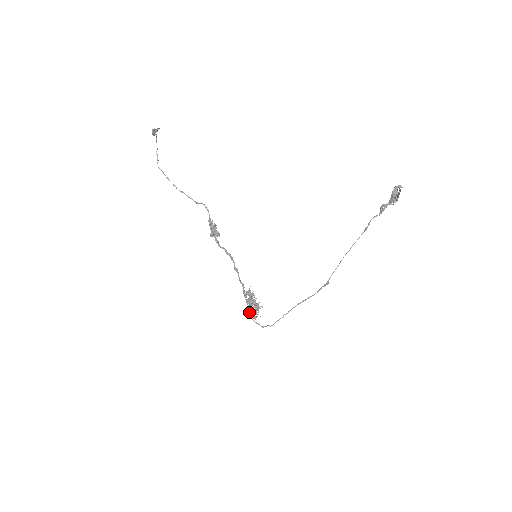
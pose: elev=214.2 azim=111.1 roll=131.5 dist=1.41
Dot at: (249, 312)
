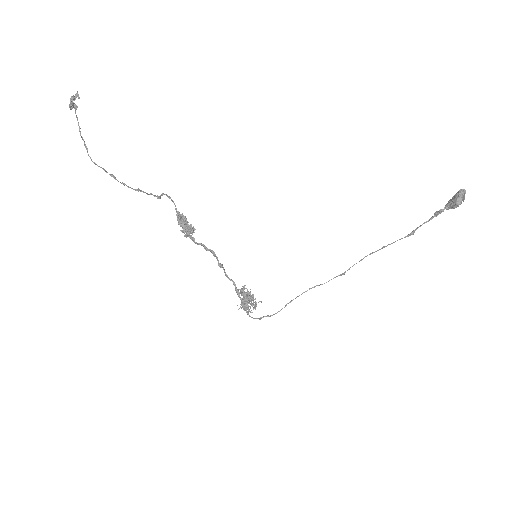
Dot at: (247, 312)
